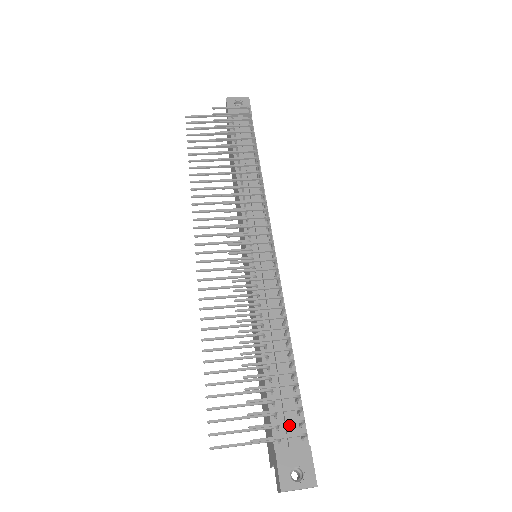
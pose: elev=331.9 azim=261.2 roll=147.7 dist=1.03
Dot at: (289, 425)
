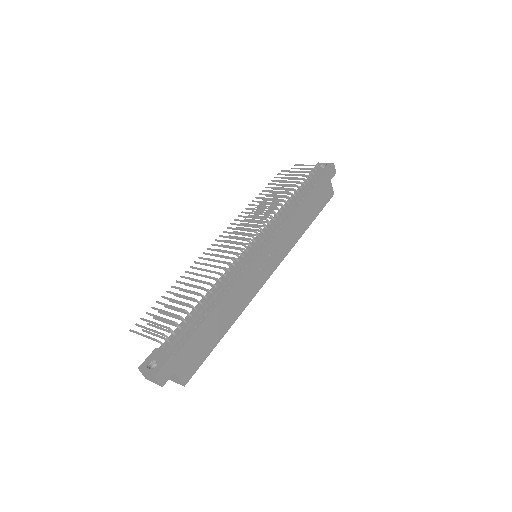
Dot at: (174, 340)
